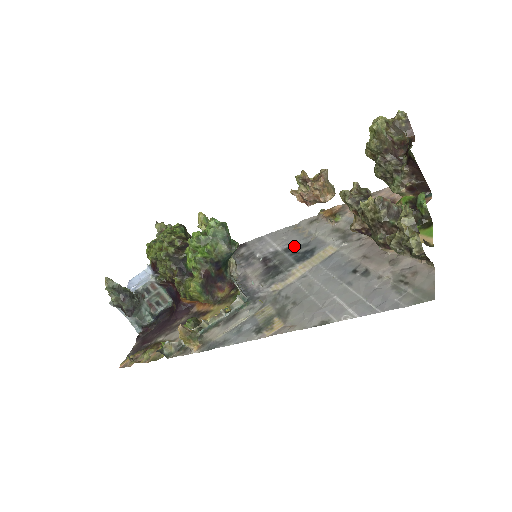
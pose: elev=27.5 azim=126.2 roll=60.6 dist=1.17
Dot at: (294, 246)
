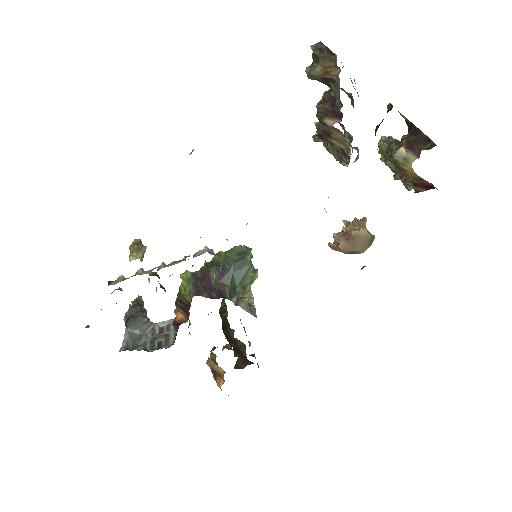
Dot at: occluded
